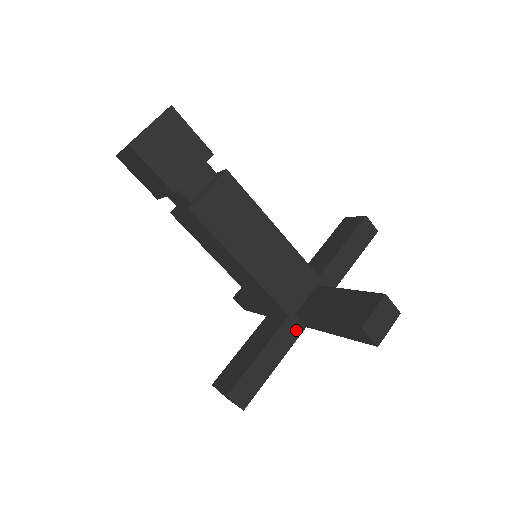
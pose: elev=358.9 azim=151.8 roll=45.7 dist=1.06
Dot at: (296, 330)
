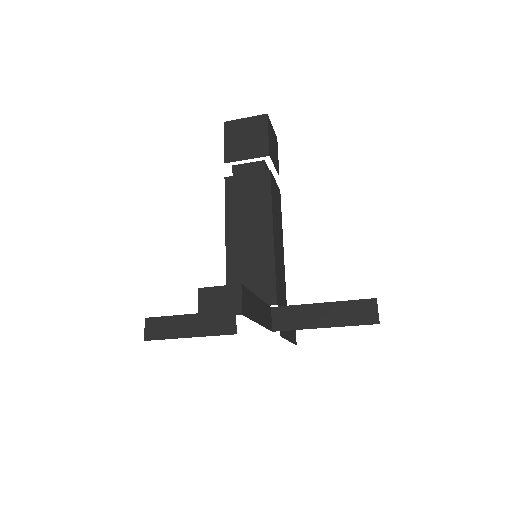
Dot at: (269, 323)
